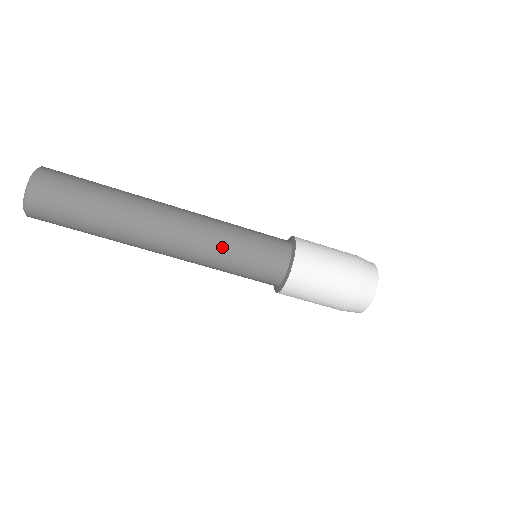
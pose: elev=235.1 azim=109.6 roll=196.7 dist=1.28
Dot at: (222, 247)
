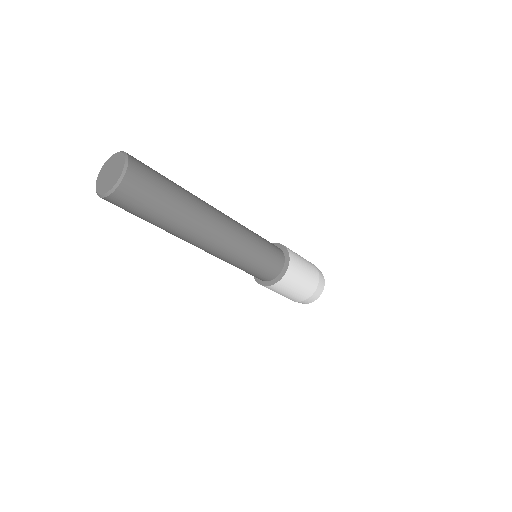
Dot at: (236, 263)
